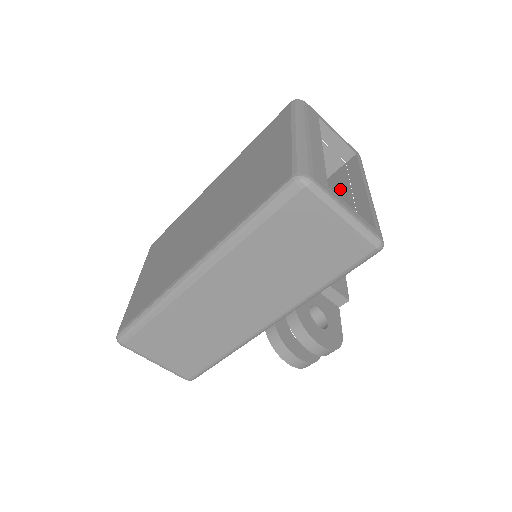
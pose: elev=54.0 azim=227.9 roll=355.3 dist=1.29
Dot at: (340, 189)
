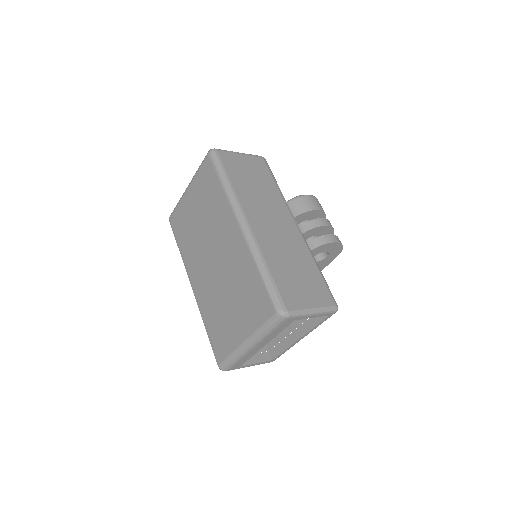
Dot at: occluded
